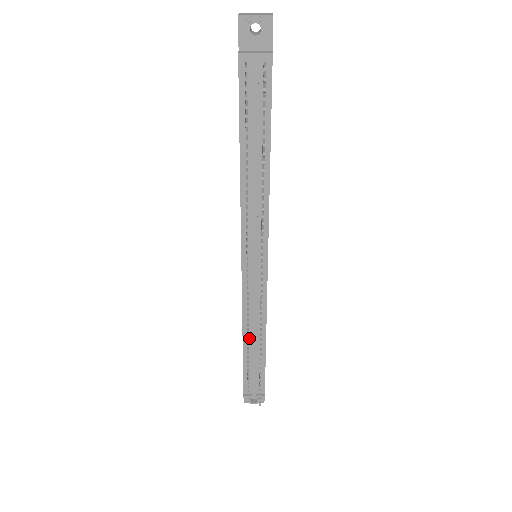
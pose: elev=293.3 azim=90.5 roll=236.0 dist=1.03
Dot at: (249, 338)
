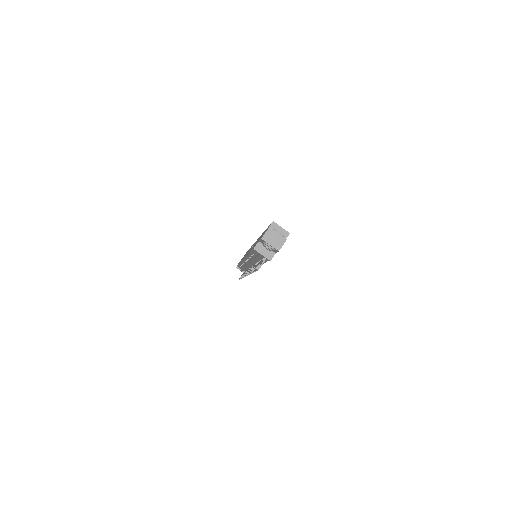
Dot at: (243, 265)
